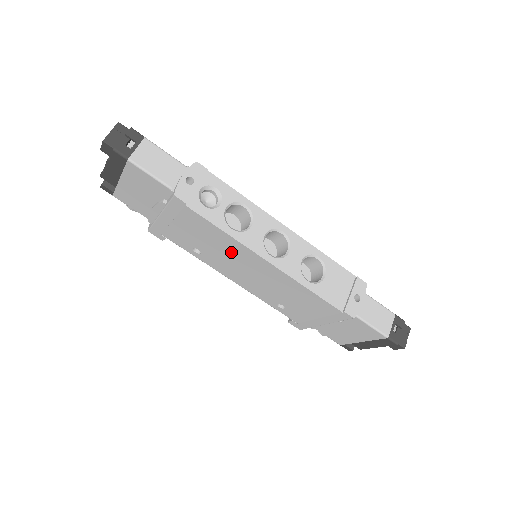
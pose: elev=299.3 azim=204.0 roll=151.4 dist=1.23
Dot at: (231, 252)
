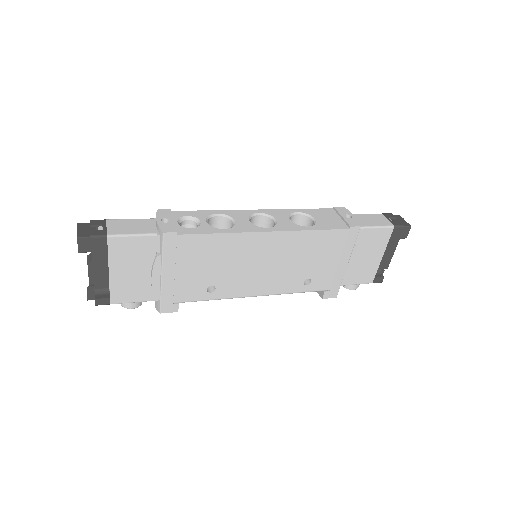
Dot at: (237, 255)
